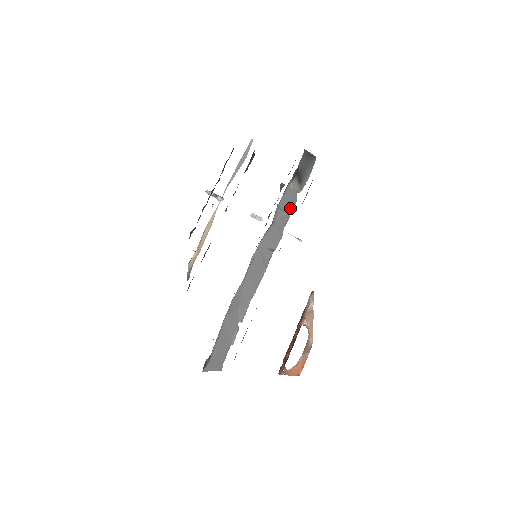
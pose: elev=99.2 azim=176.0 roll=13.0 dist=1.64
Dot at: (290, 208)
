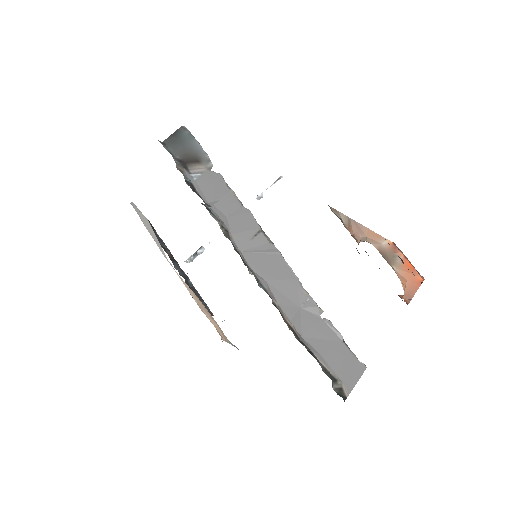
Dot at: (222, 187)
